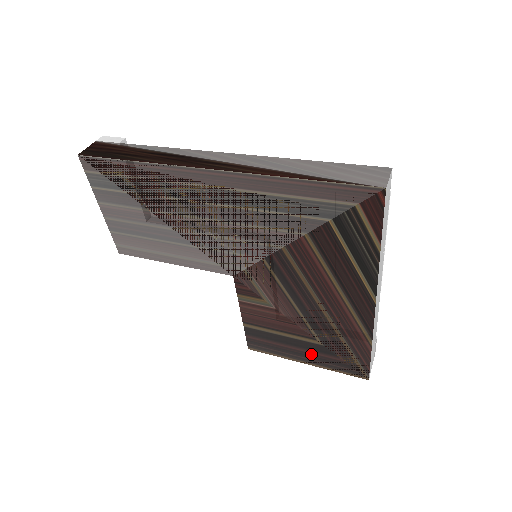
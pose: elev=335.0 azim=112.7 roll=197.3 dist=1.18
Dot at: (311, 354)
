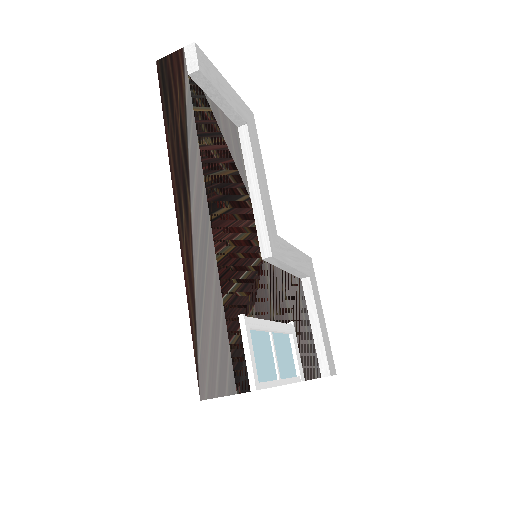
Dot at: occluded
